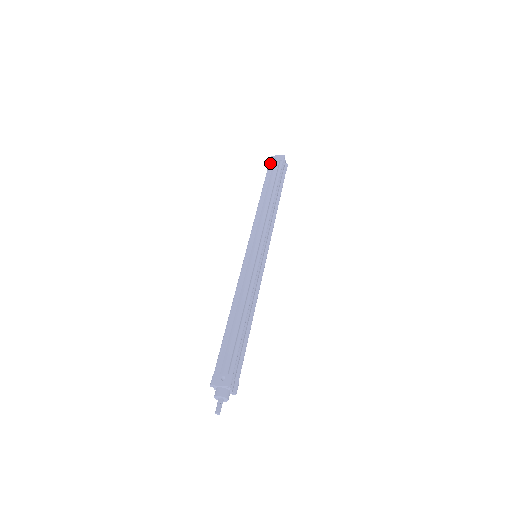
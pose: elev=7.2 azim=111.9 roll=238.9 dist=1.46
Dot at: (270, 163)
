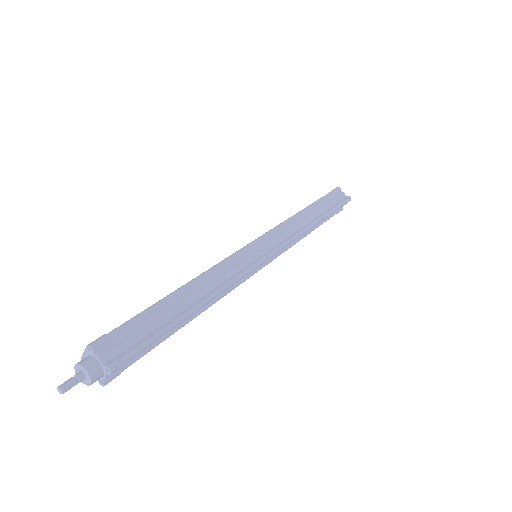
Dot at: occluded
